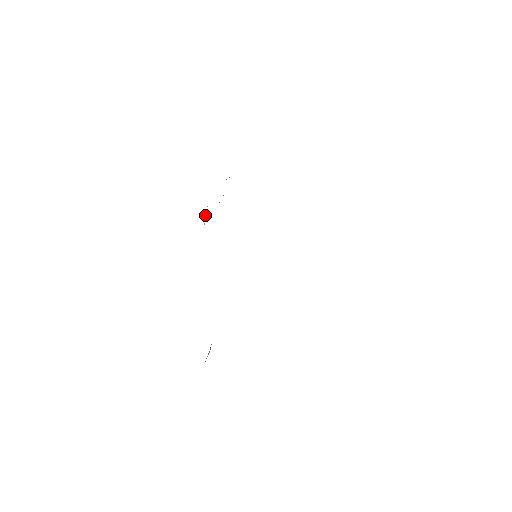
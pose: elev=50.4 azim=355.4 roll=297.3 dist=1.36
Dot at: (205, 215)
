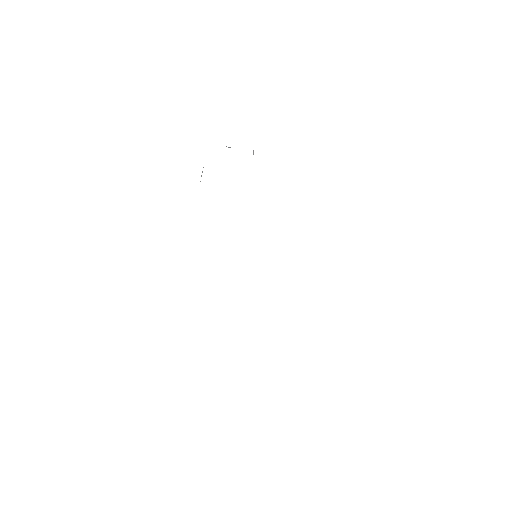
Dot at: occluded
